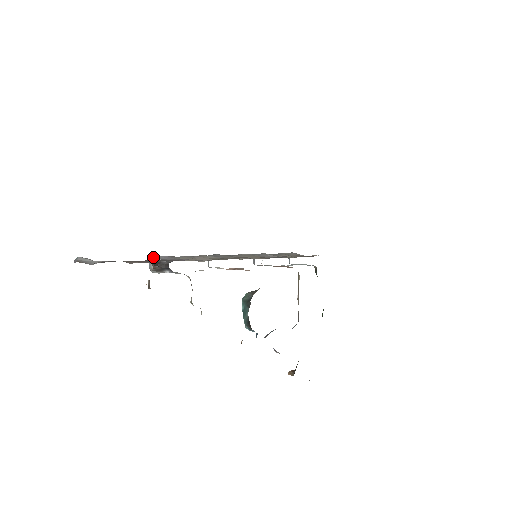
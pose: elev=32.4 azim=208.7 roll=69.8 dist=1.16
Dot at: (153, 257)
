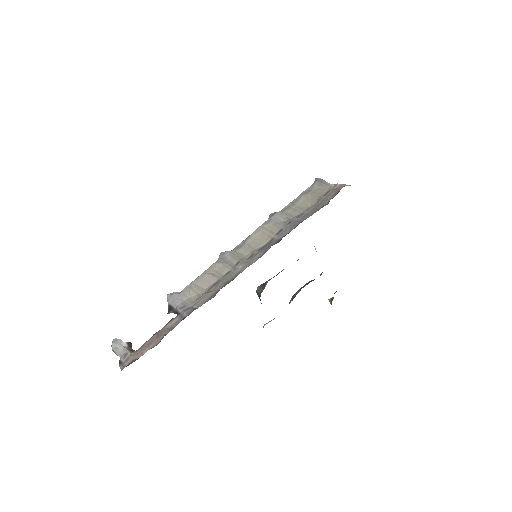
Dot at: (168, 299)
